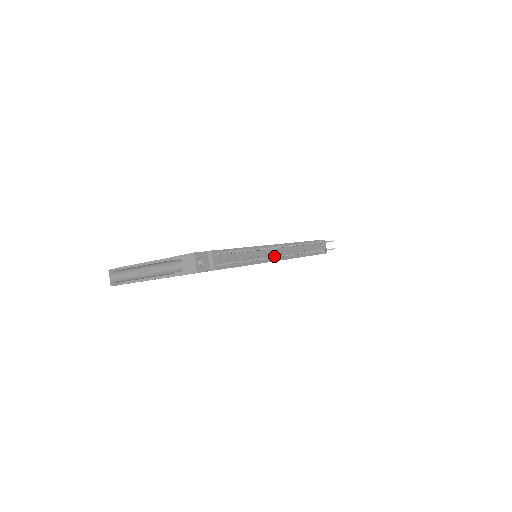
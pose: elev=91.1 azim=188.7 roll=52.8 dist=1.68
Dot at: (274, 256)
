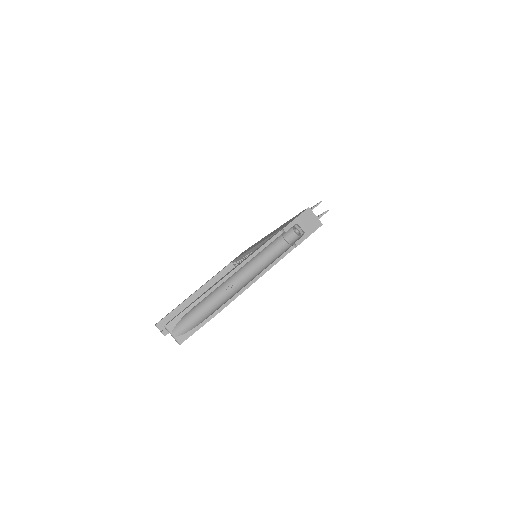
Dot at: occluded
